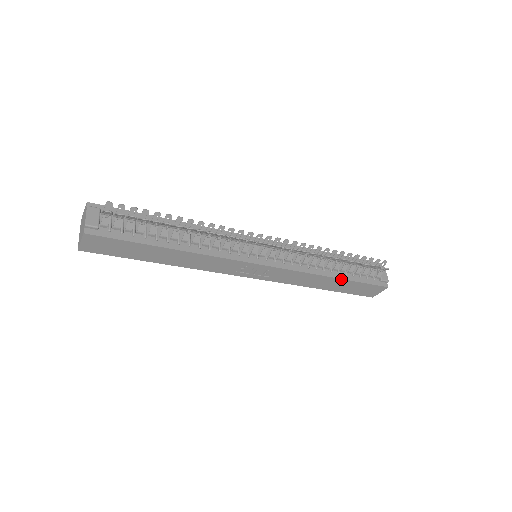
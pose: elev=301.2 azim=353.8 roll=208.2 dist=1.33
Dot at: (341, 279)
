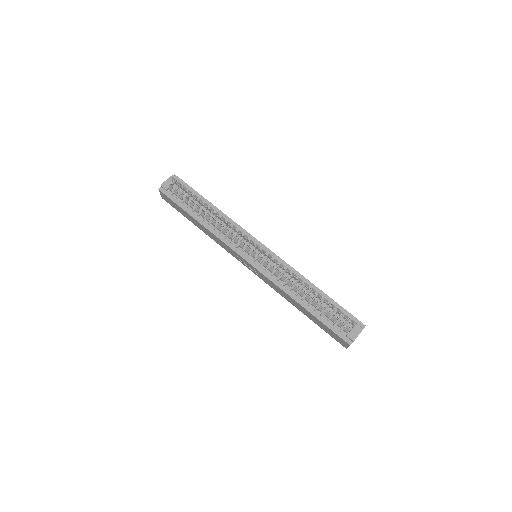
Dot at: (307, 310)
